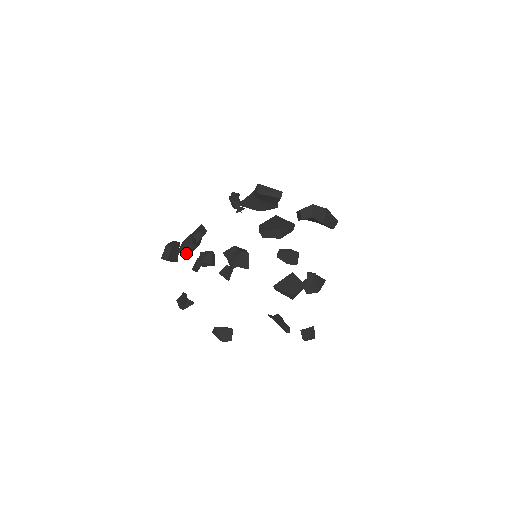
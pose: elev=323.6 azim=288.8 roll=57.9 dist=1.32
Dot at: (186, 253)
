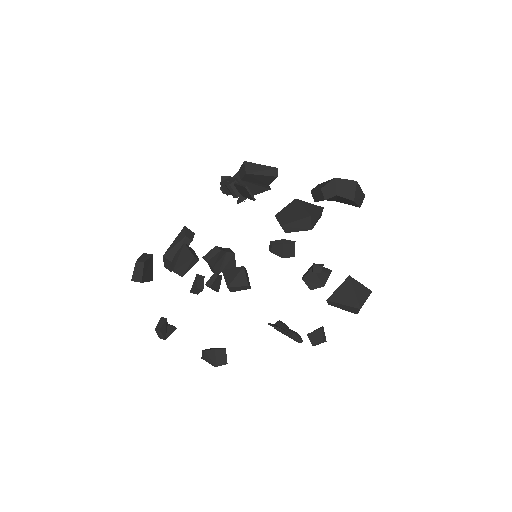
Dot at: (185, 272)
